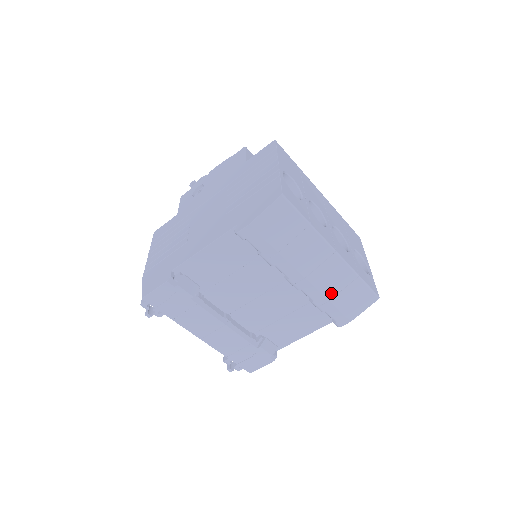
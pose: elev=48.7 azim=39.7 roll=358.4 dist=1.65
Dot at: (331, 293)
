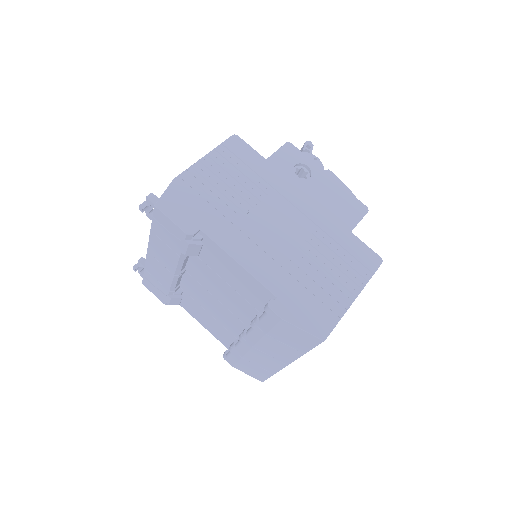
Dot at: (249, 359)
